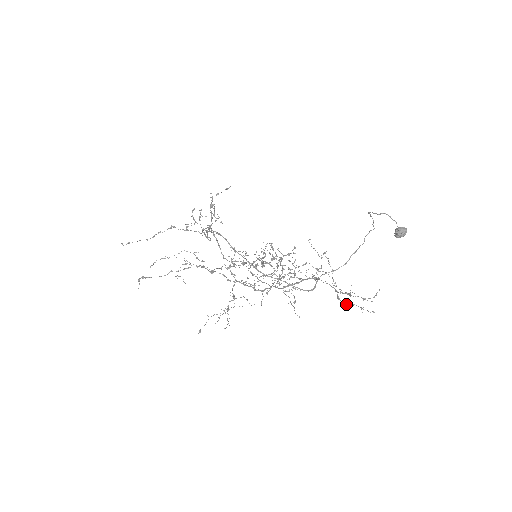
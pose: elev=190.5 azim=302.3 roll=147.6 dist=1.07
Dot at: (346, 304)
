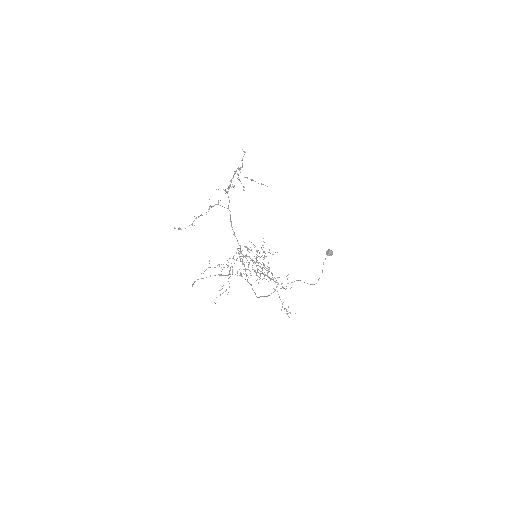
Dot at: occluded
